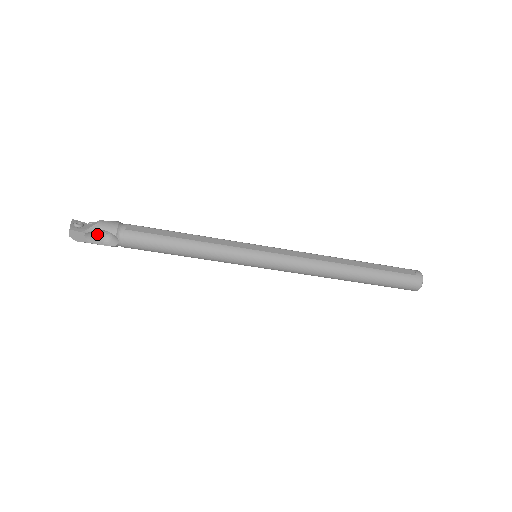
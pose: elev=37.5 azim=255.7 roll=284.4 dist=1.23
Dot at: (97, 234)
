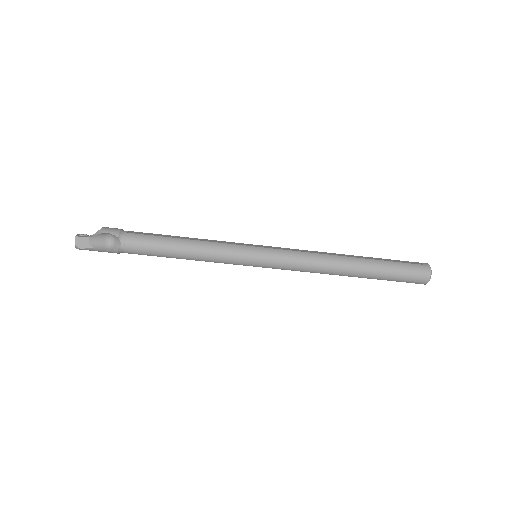
Dot at: (101, 241)
